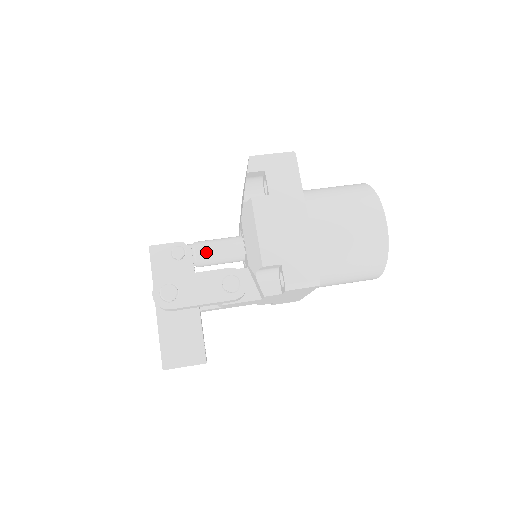
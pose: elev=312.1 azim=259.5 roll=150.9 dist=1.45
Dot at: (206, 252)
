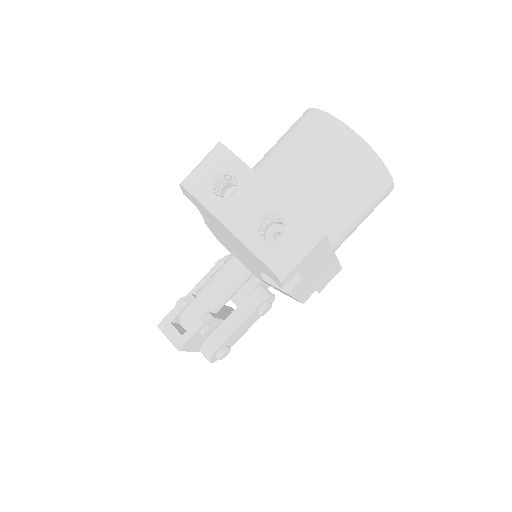
Dot at: occluded
